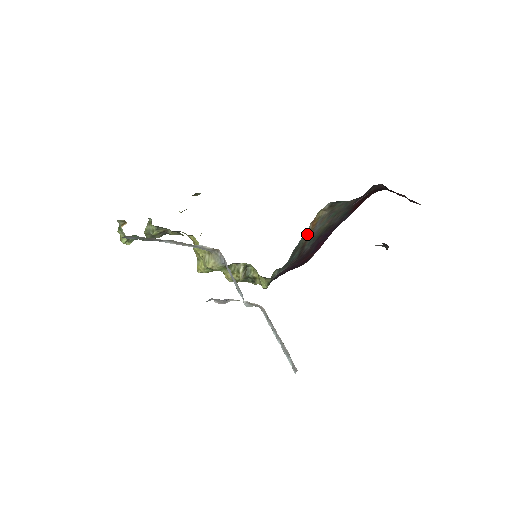
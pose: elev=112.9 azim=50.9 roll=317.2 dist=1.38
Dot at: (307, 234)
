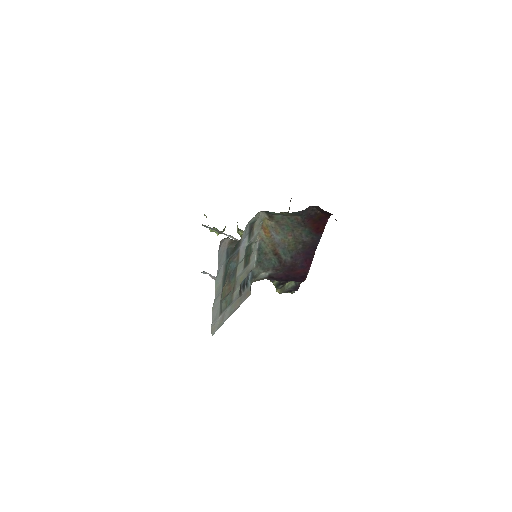
Dot at: (266, 240)
